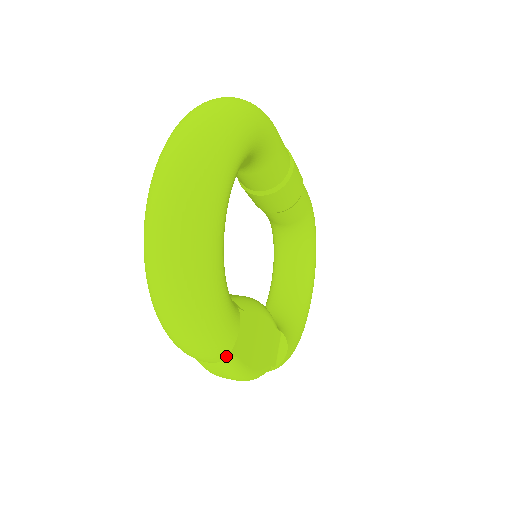
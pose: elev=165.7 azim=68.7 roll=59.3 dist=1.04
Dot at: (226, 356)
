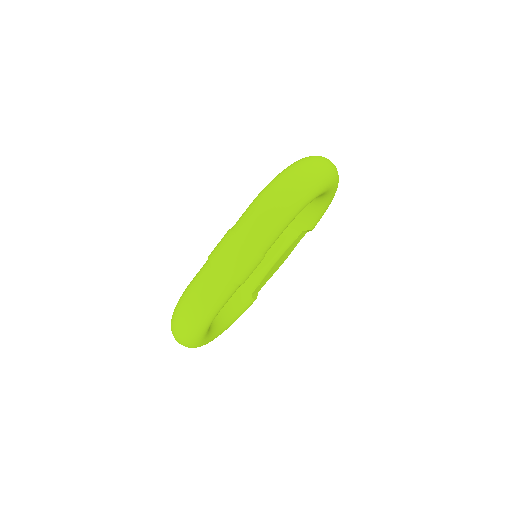
Dot at: (257, 292)
